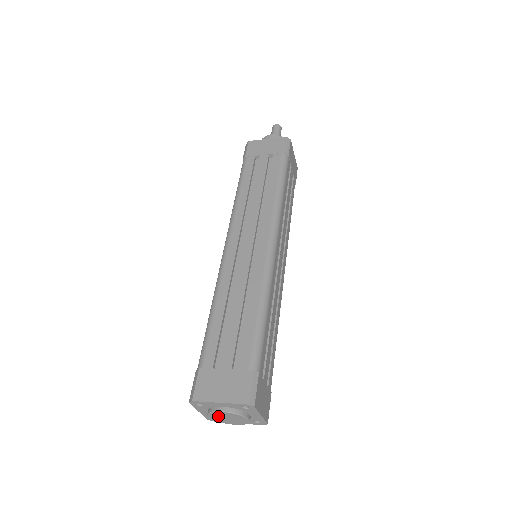
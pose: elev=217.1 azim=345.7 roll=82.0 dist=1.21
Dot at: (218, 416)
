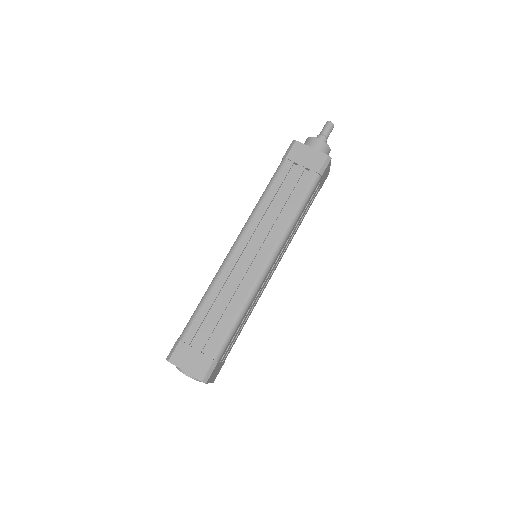
Dot at: occluded
